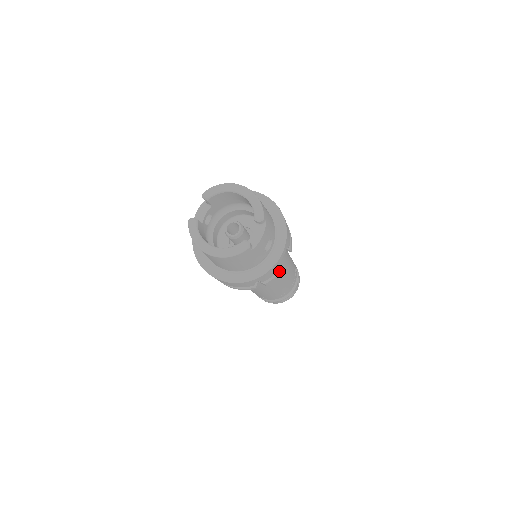
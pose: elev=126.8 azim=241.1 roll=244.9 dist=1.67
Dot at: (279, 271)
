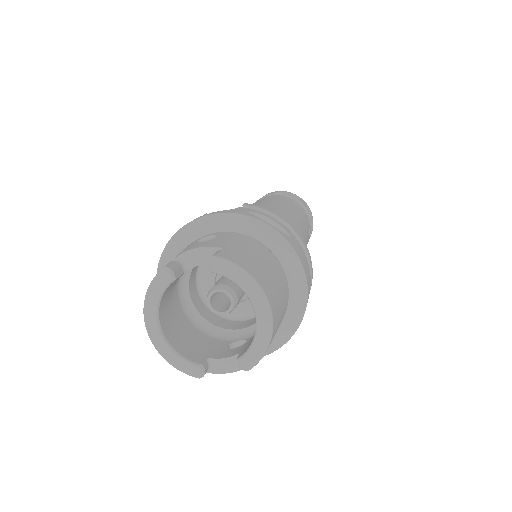
Dot at: occluded
